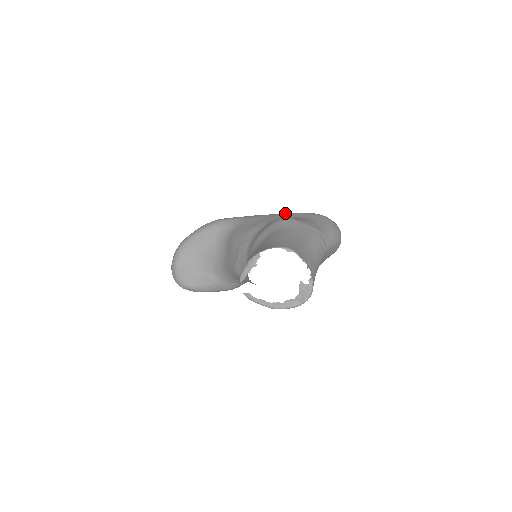
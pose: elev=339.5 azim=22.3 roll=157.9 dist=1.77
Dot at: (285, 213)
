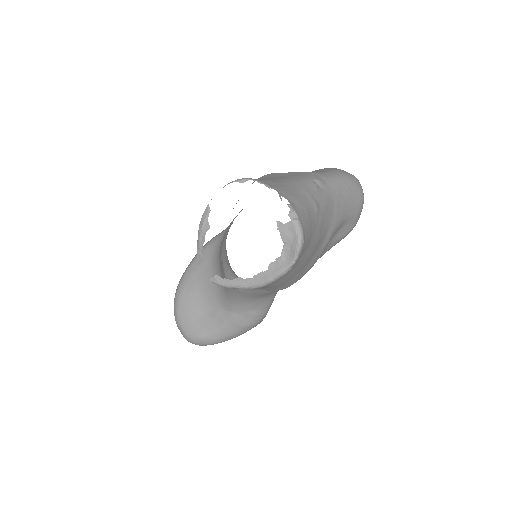
Dot at: occluded
